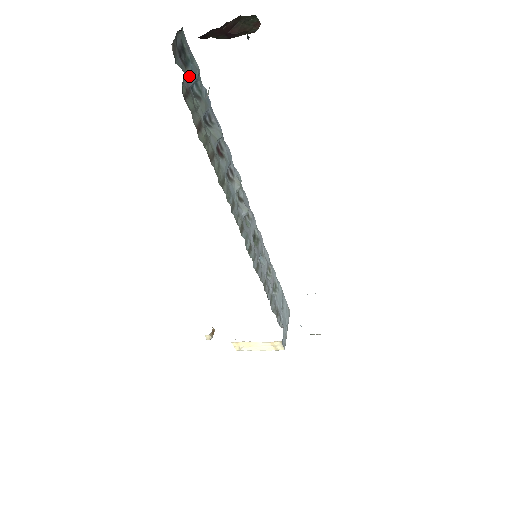
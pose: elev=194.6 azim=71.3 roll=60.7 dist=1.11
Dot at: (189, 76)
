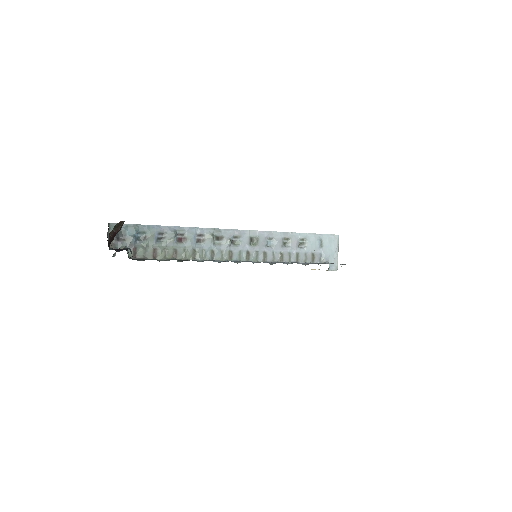
Dot at: (129, 242)
